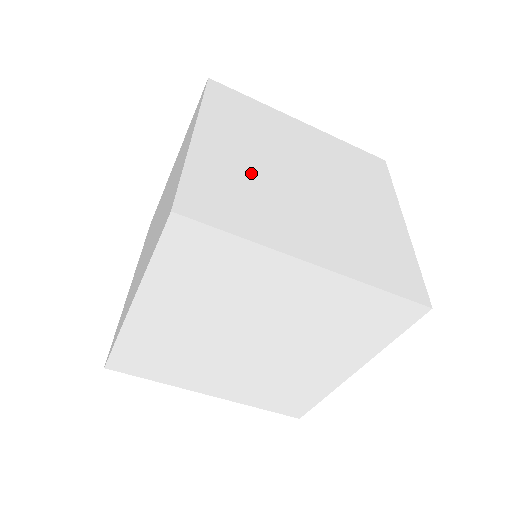
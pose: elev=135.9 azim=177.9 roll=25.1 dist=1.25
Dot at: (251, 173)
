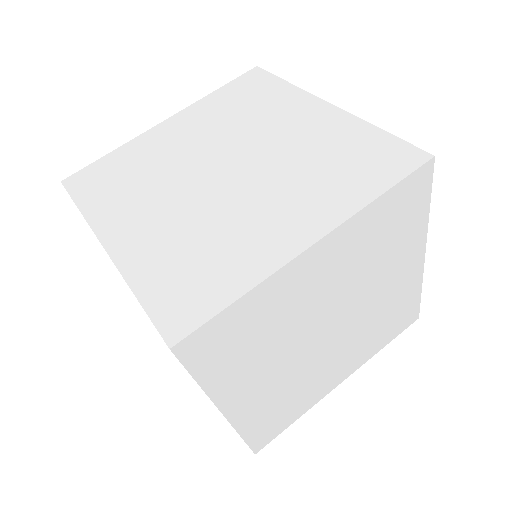
Dot at: (165, 159)
